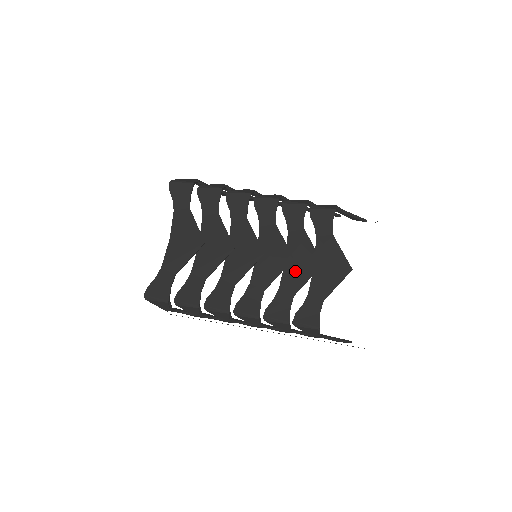
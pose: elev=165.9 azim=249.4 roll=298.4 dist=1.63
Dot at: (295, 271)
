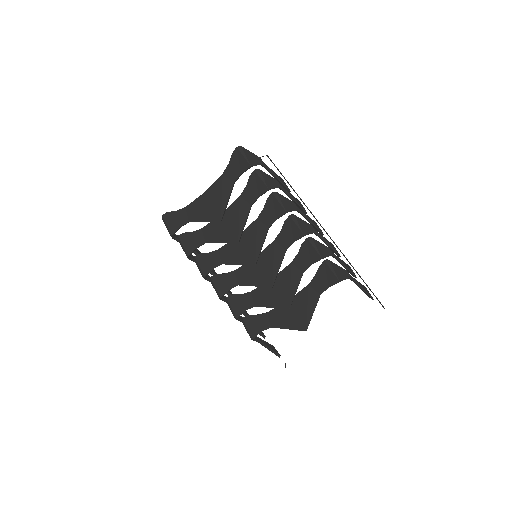
Dot at: (270, 293)
